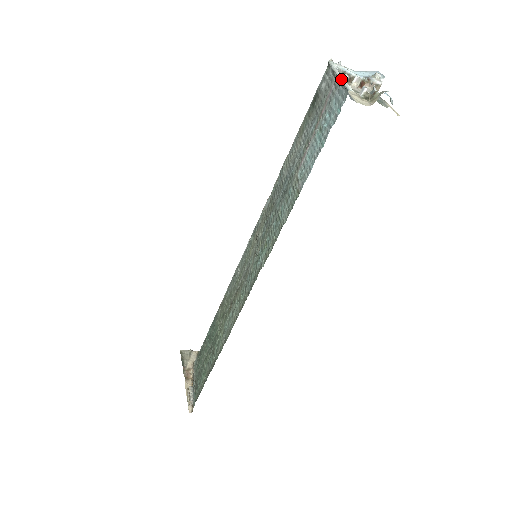
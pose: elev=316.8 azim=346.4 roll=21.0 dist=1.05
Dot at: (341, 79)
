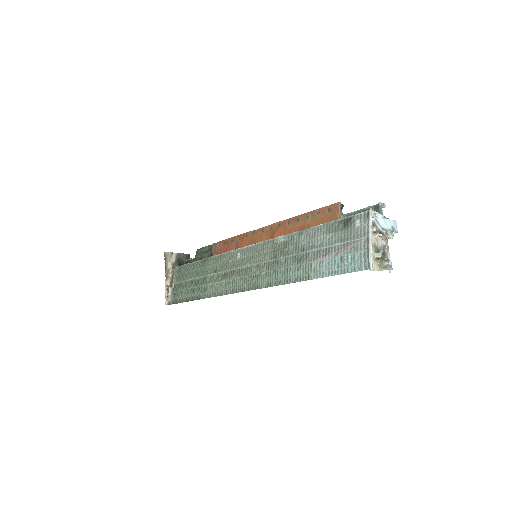
Dot at: (370, 248)
